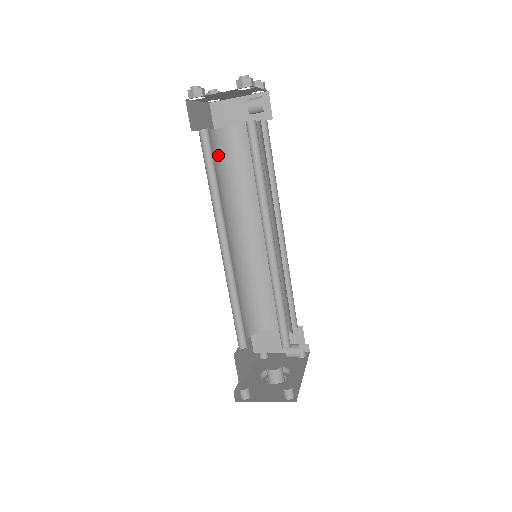
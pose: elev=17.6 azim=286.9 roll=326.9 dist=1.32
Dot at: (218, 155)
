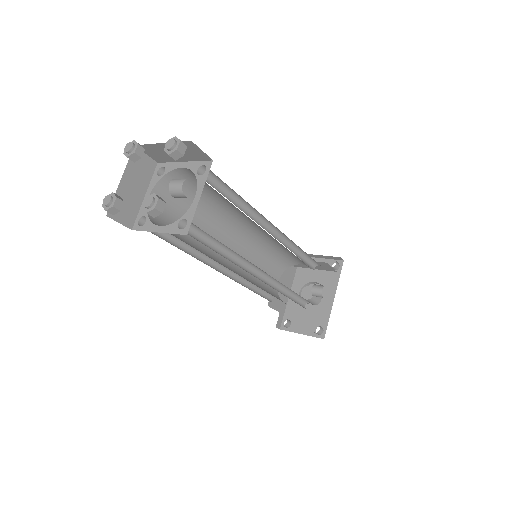
Dot at: (175, 200)
